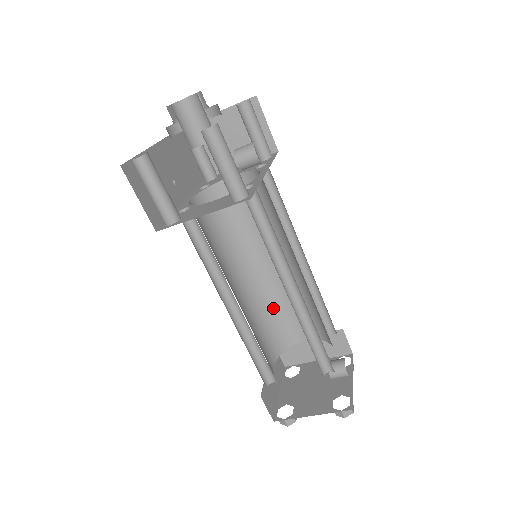
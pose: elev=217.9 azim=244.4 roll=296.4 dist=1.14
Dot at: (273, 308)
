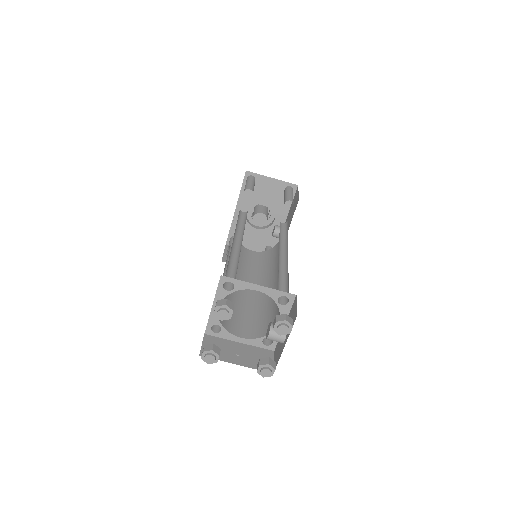
Dot at: occluded
